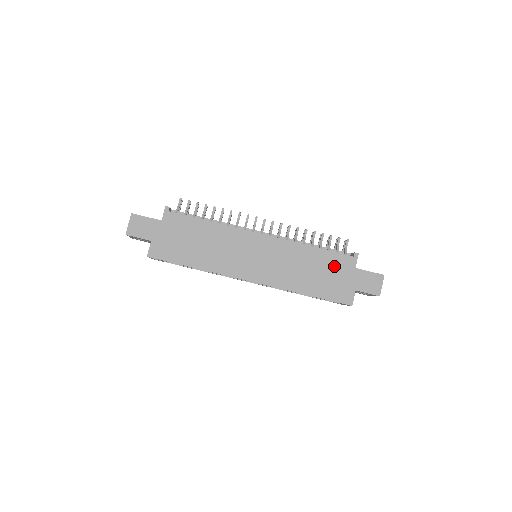
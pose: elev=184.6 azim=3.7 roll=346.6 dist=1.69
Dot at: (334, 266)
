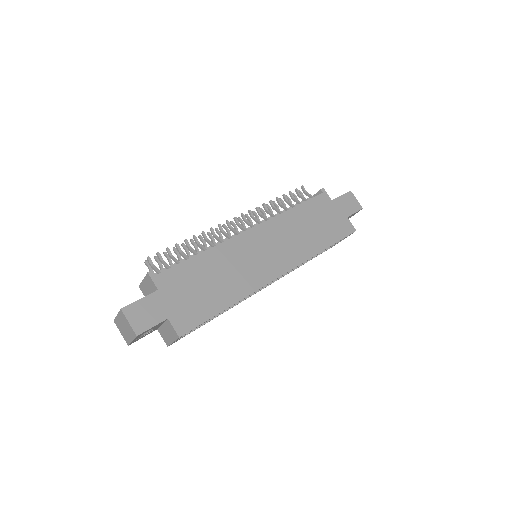
Dot at: (319, 211)
